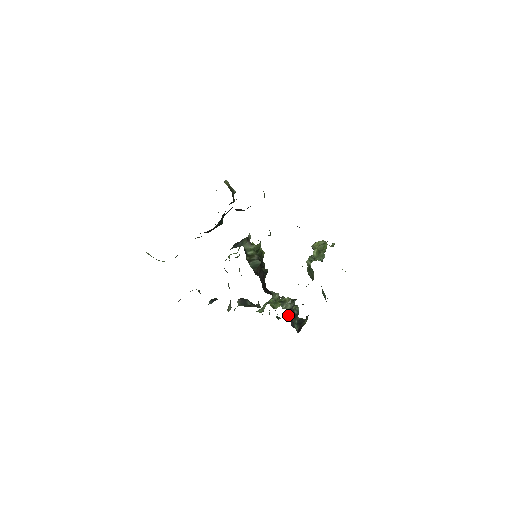
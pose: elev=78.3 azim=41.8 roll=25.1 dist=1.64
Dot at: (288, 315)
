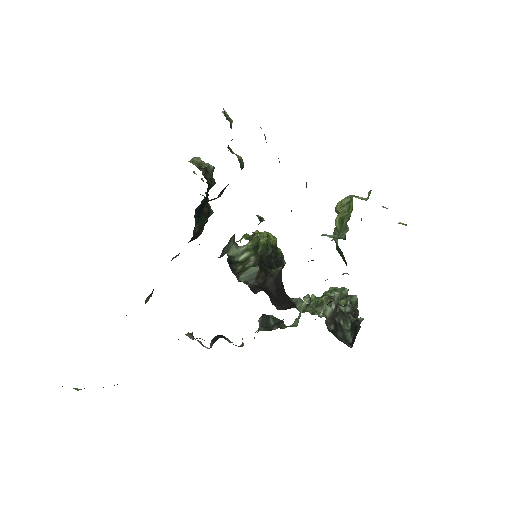
Dot at: (329, 325)
